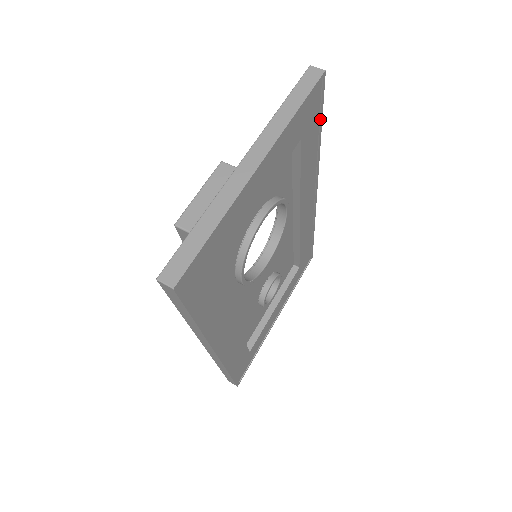
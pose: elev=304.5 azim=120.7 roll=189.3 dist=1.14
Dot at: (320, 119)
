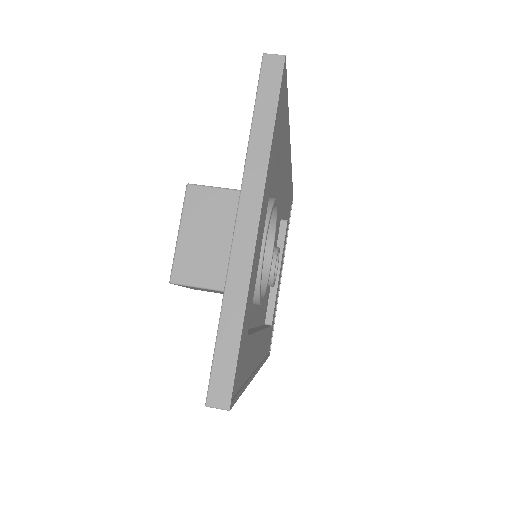
Dot at: (286, 100)
